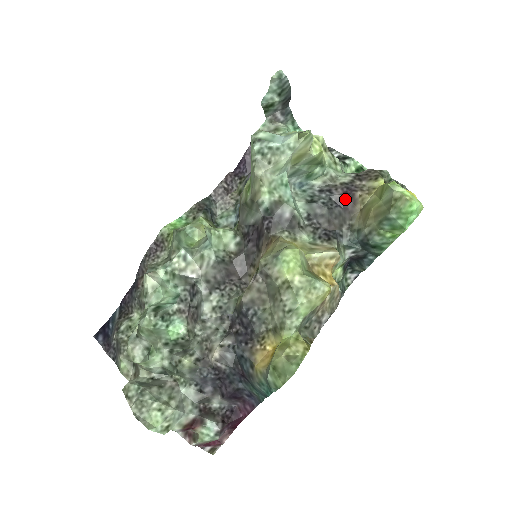
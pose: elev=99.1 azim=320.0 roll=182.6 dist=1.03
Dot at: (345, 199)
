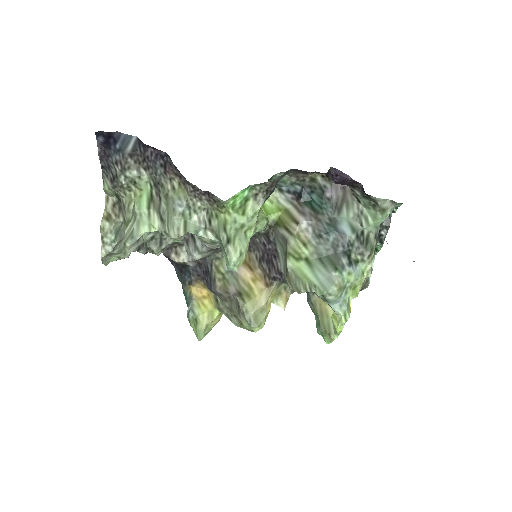
Dot at: occluded
